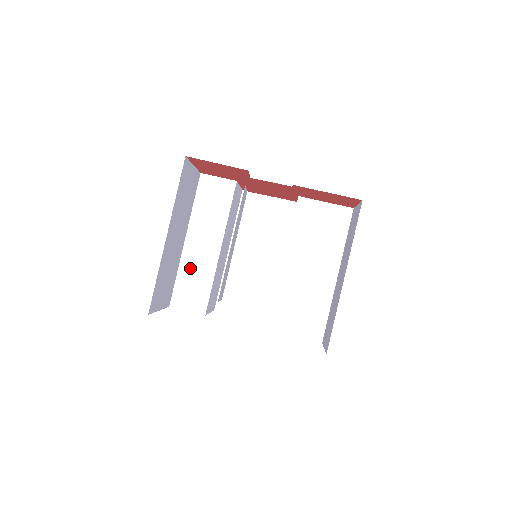
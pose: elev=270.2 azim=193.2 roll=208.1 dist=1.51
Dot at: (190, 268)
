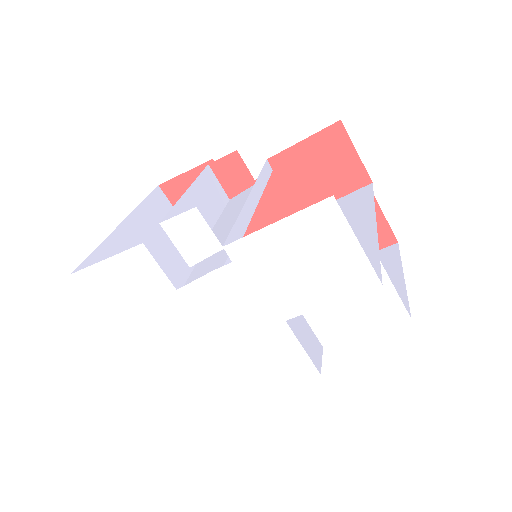
Dot at: occluded
